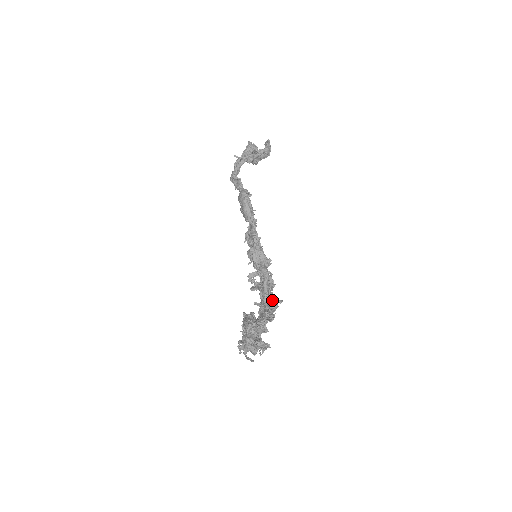
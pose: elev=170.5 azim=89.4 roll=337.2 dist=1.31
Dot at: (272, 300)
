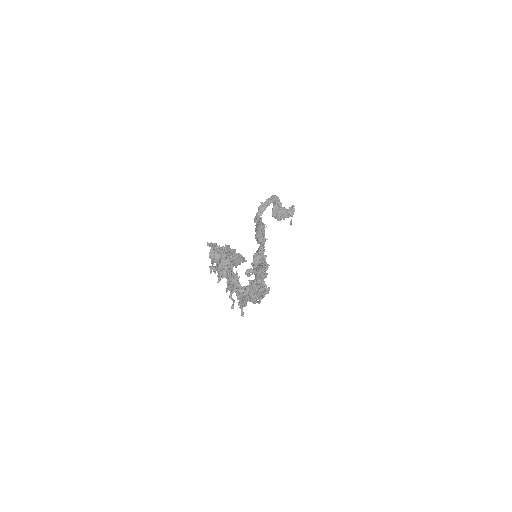
Dot at: (260, 283)
